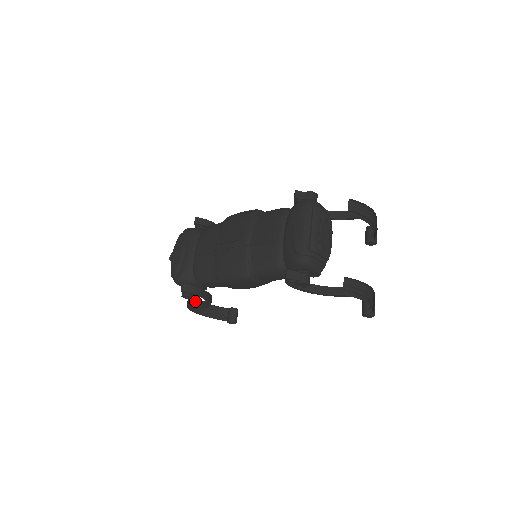
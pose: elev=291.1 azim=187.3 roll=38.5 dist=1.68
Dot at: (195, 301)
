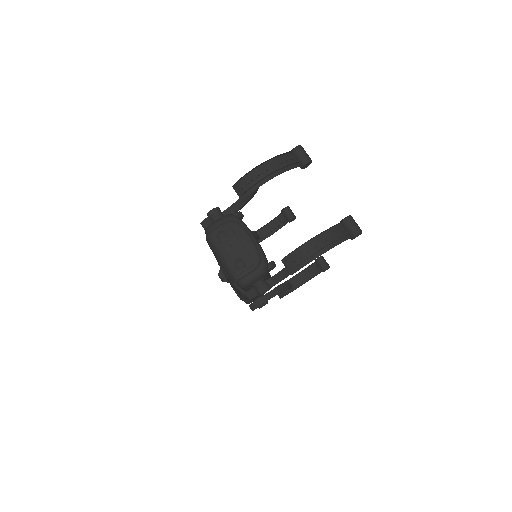
Dot at: occluded
